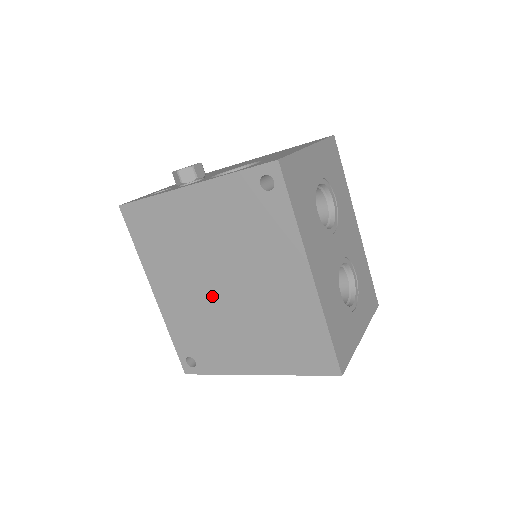
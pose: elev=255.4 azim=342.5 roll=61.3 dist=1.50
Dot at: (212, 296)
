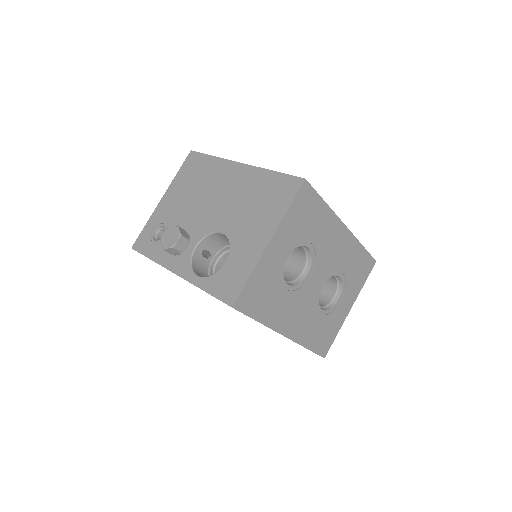
Dot at: occluded
